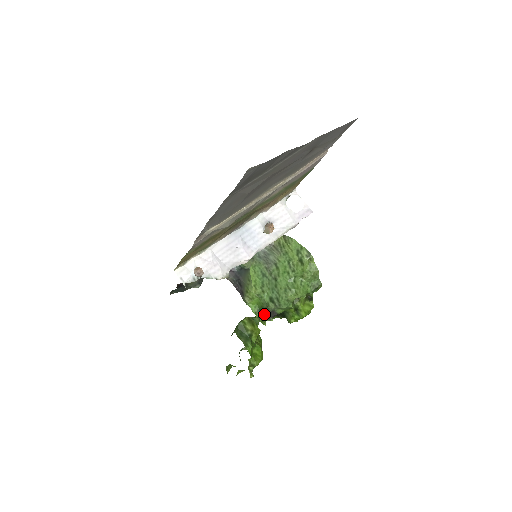
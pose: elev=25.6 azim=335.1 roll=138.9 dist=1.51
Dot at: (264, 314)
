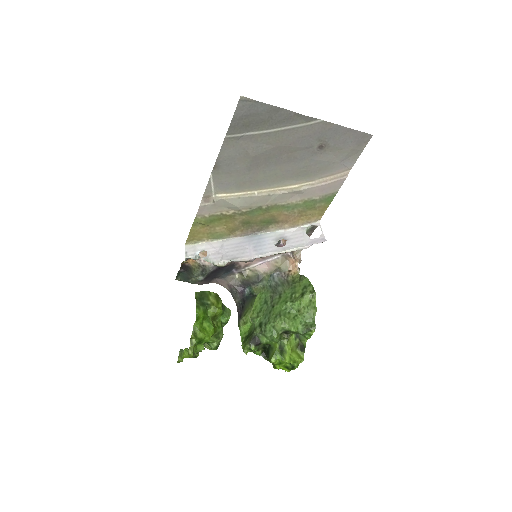
Dot at: (248, 338)
